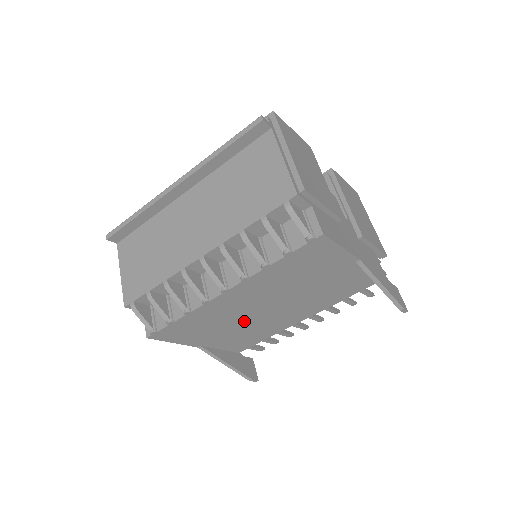
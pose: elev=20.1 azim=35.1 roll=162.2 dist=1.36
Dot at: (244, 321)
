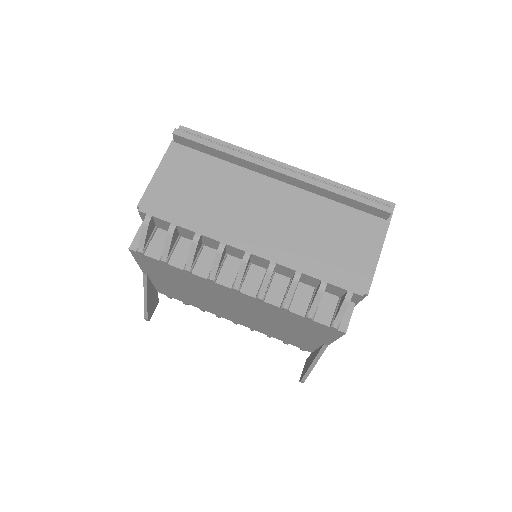
Dot at: (204, 296)
